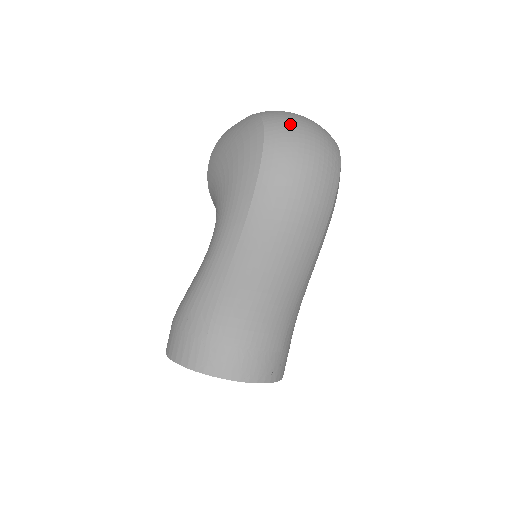
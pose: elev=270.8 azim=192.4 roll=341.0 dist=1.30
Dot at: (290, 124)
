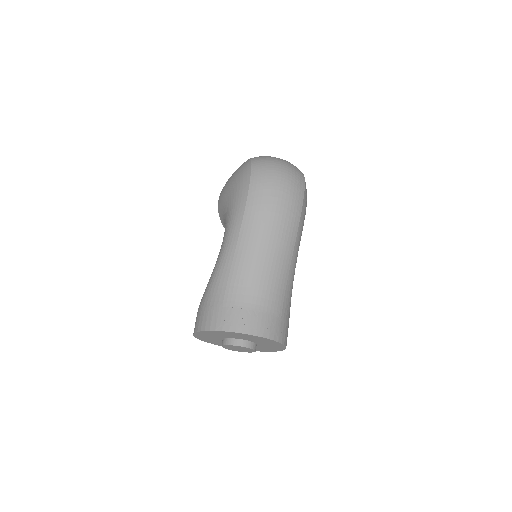
Dot at: (268, 158)
